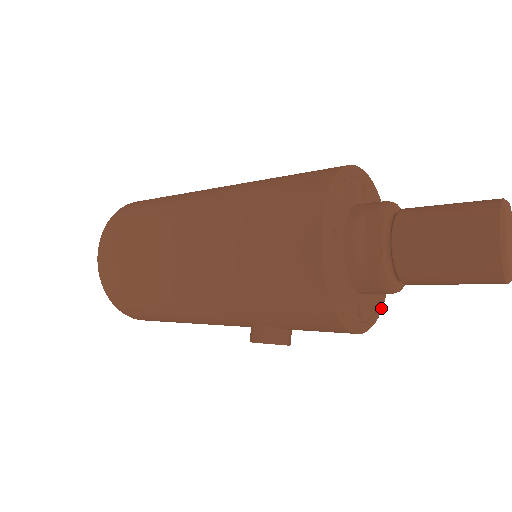
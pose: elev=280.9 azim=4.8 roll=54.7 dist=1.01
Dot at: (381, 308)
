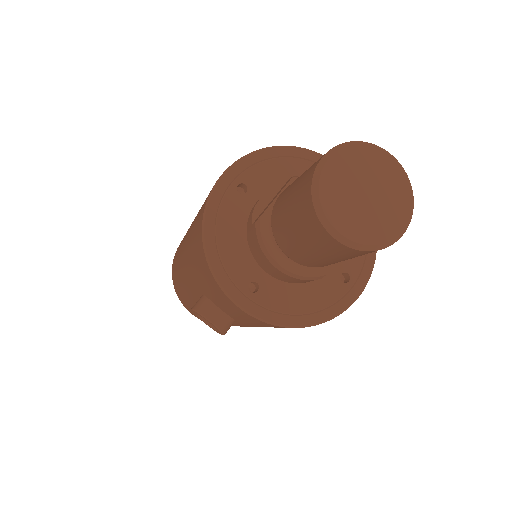
Dot at: (312, 322)
